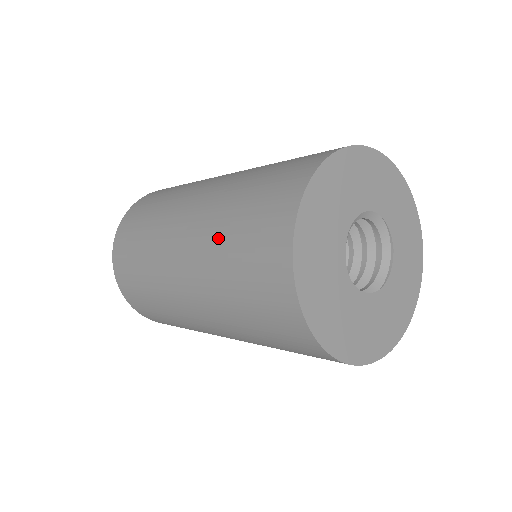
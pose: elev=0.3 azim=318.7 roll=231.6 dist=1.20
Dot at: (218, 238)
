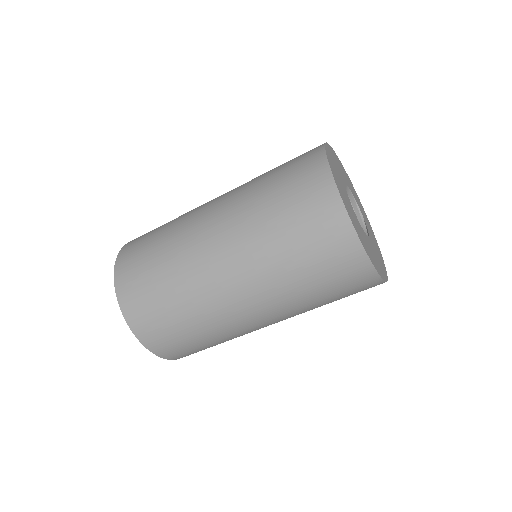
Dot at: (260, 213)
